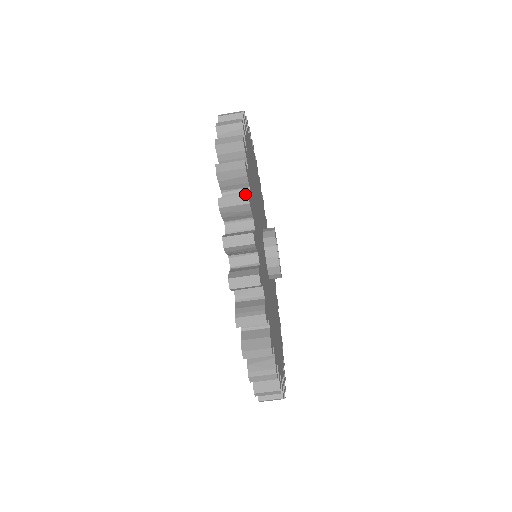
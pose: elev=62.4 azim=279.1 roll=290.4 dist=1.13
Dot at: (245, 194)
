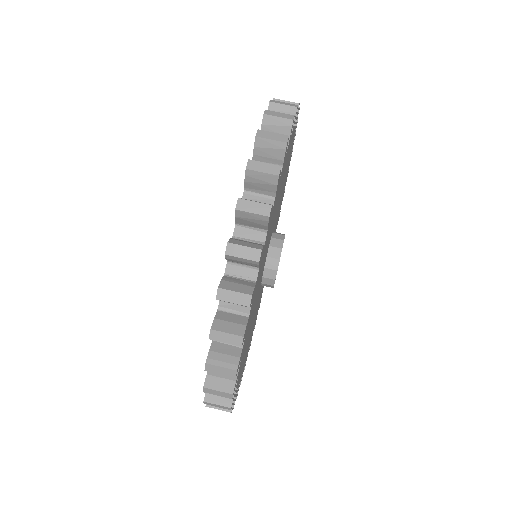
Dot at: (297, 103)
